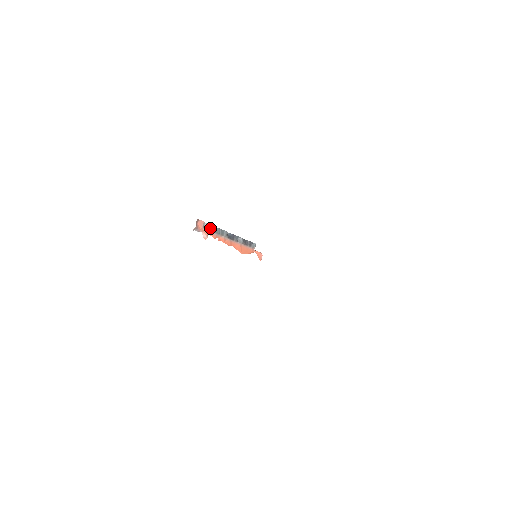
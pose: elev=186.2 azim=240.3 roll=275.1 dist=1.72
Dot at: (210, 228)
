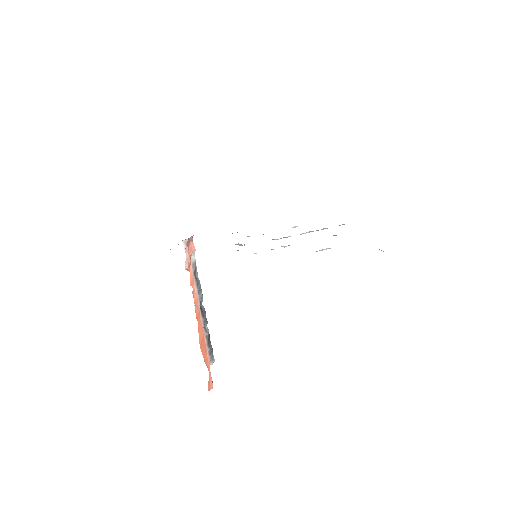
Dot at: (194, 267)
